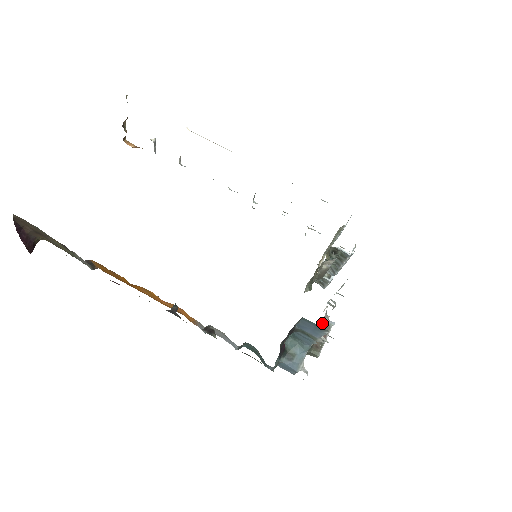
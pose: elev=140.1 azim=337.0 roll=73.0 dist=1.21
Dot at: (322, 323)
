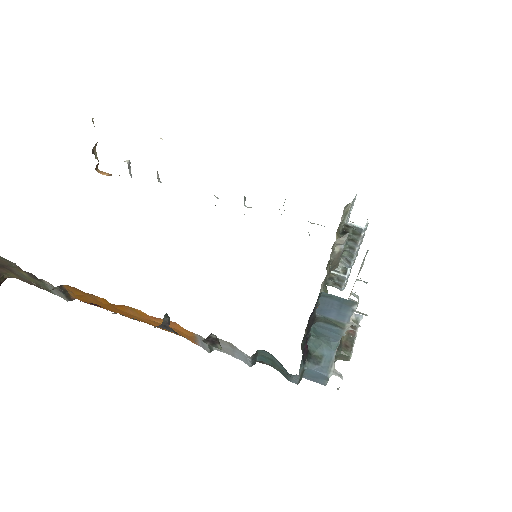
Dot at: occluded
